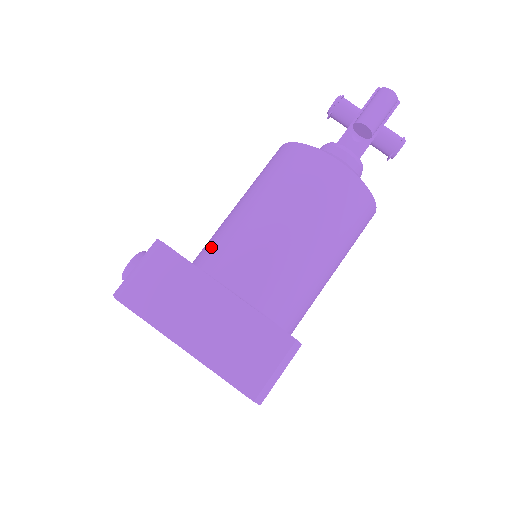
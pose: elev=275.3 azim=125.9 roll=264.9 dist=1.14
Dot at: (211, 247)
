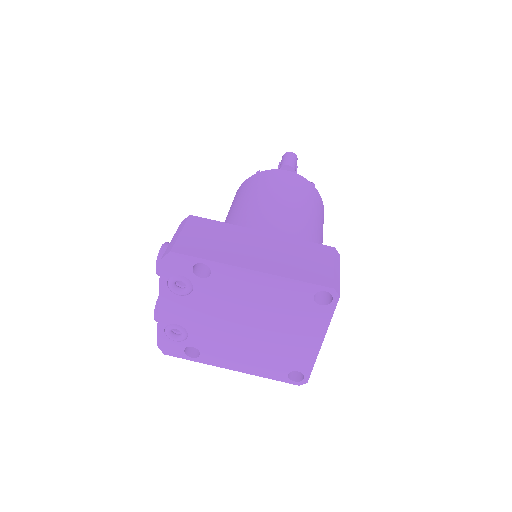
Dot at: occluded
